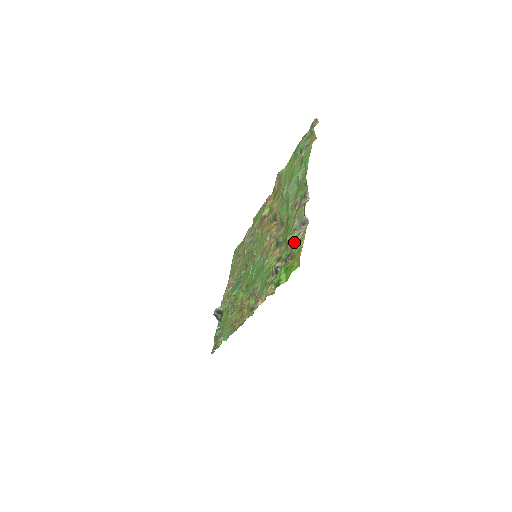
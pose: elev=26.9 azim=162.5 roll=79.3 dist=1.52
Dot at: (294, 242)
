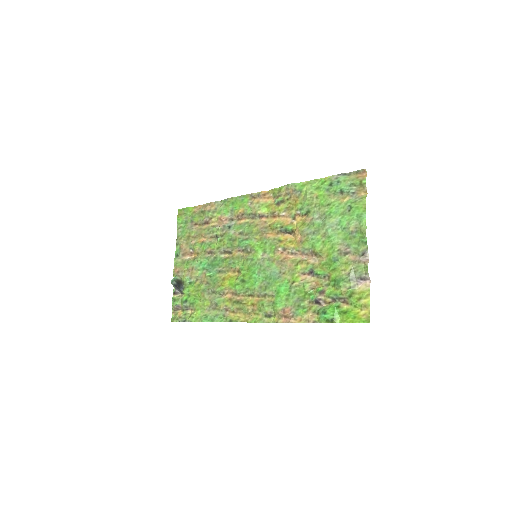
Dot at: (353, 293)
